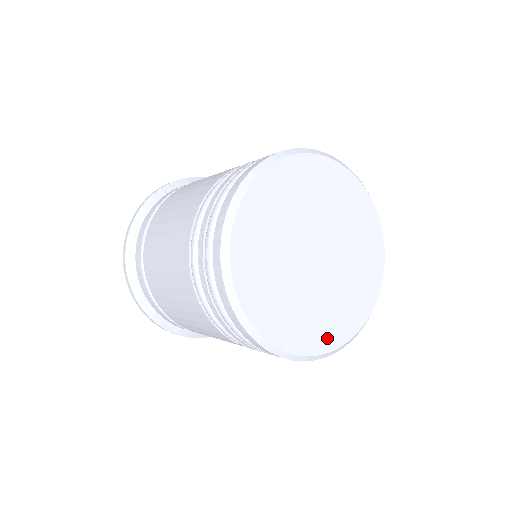
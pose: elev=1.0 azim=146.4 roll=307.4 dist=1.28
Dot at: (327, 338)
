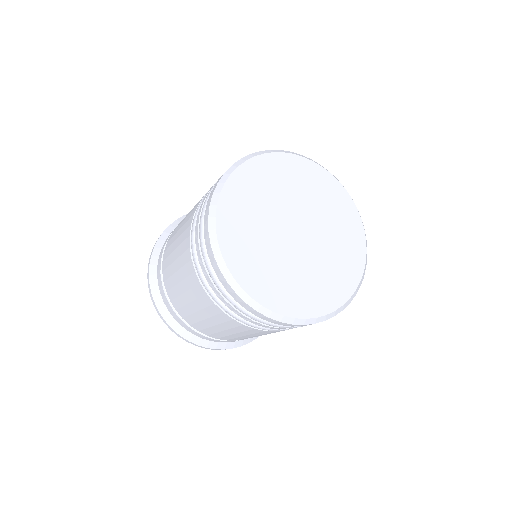
Dot at: (336, 294)
